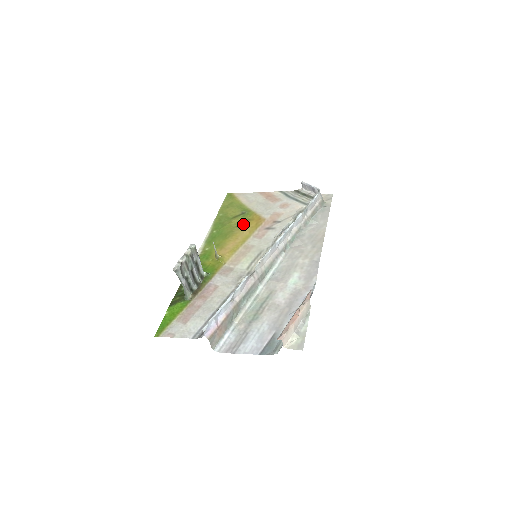
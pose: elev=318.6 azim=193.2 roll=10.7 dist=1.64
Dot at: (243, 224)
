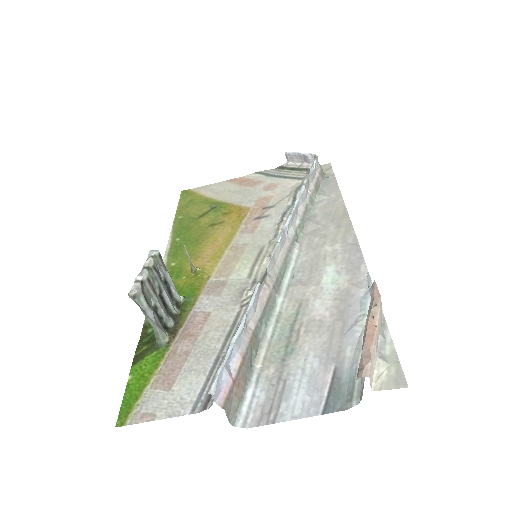
Dot at: (218, 221)
